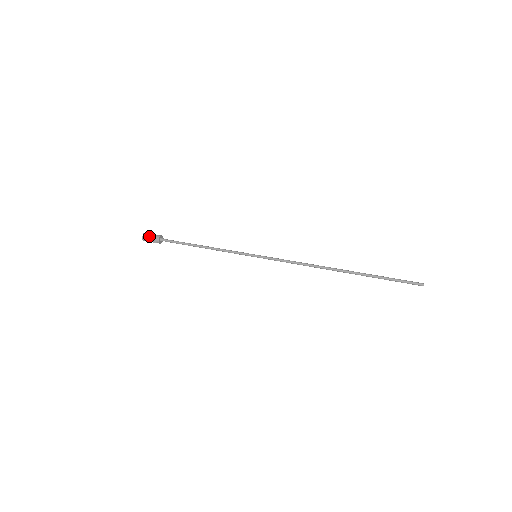
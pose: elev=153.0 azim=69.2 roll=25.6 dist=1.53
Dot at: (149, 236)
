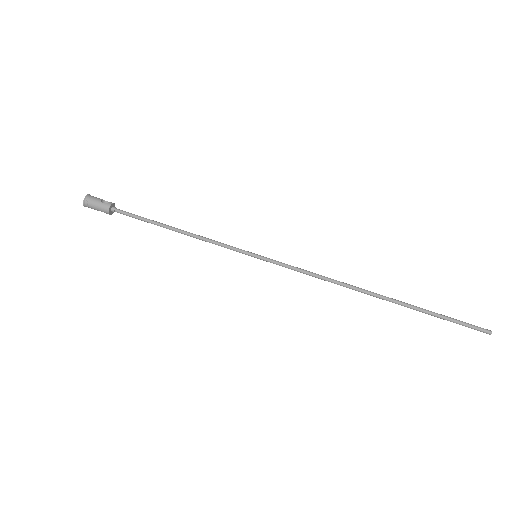
Dot at: (93, 207)
